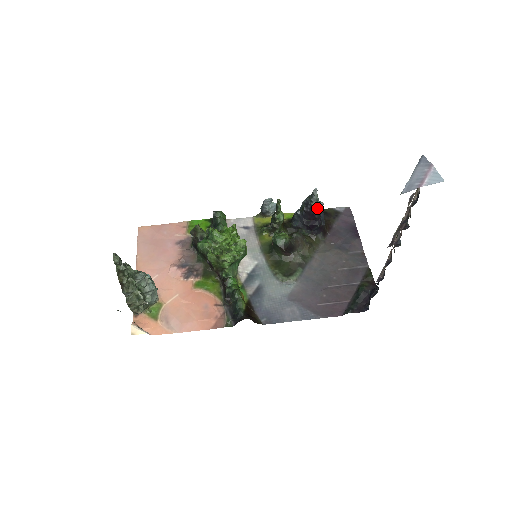
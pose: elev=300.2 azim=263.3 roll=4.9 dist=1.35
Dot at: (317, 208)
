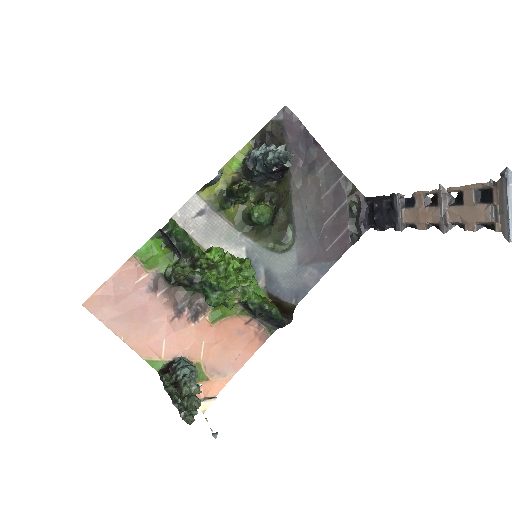
Dot at: (289, 163)
